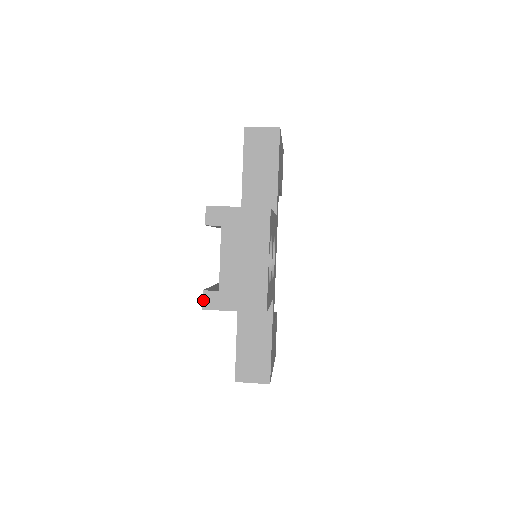
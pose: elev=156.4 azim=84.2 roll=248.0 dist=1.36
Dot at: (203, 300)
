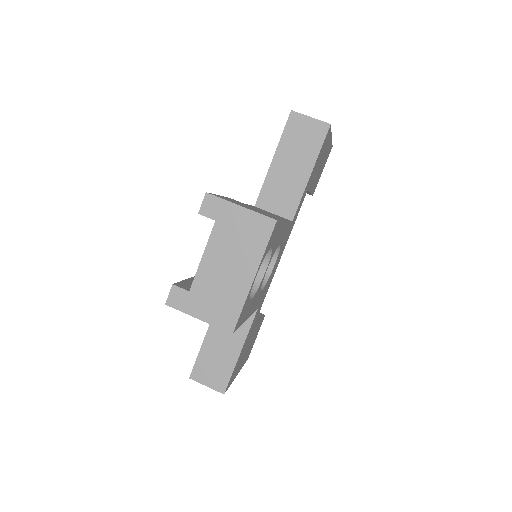
Dot at: (169, 295)
